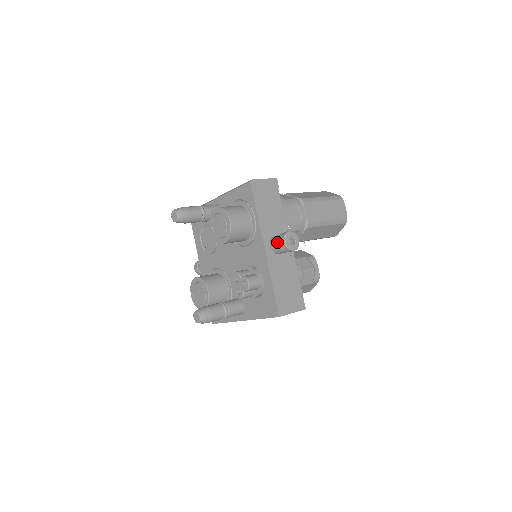
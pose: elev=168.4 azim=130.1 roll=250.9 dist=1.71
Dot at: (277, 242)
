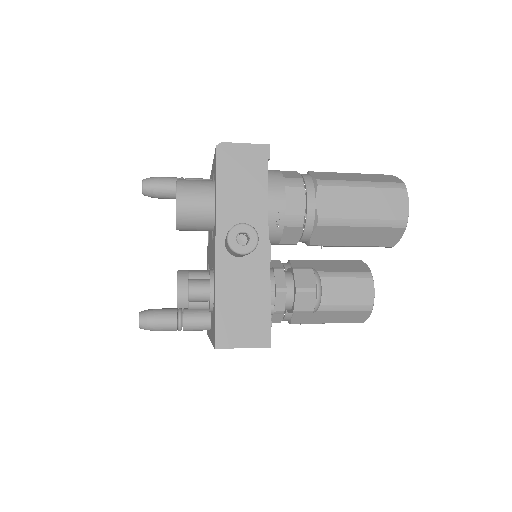
Dot at: occluded
